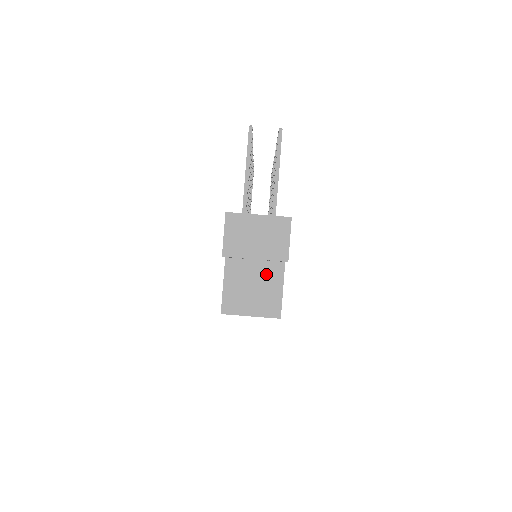
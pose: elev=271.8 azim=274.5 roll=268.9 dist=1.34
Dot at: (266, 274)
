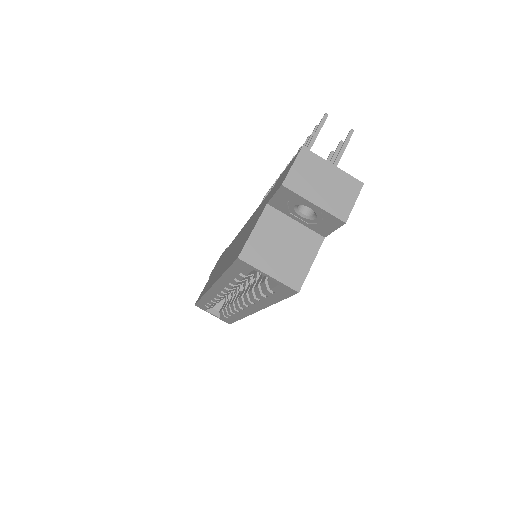
Dot at: (301, 240)
